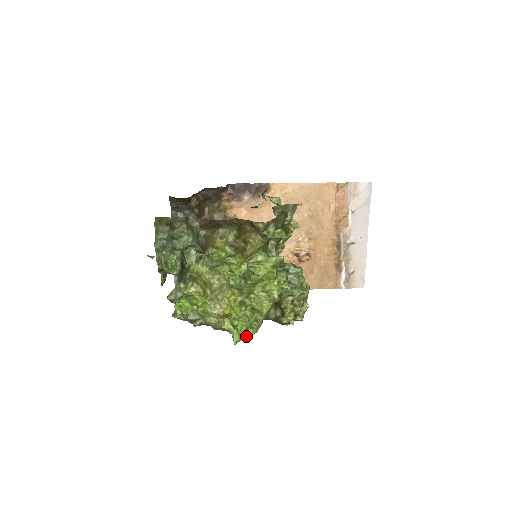
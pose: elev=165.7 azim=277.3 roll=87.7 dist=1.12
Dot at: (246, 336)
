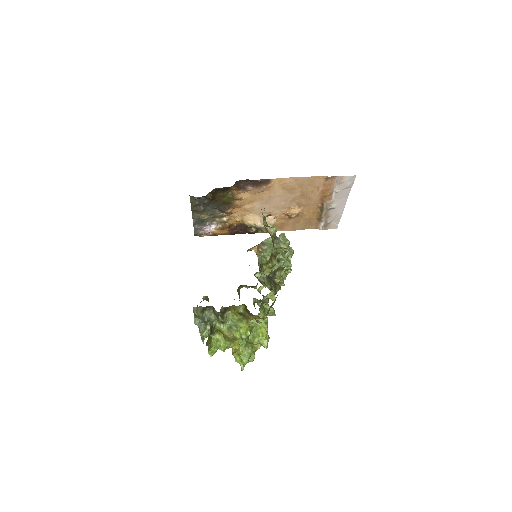
Dot at: (248, 362)
